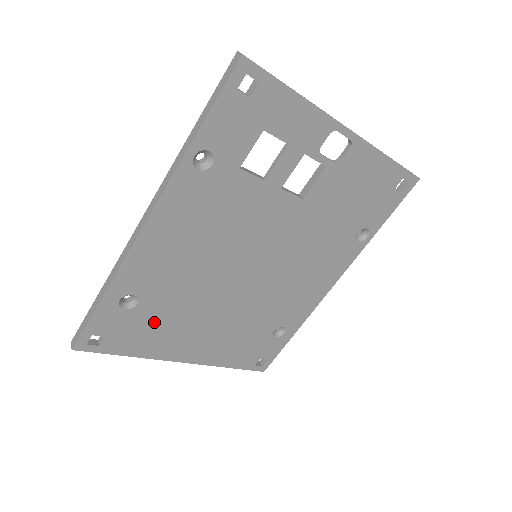
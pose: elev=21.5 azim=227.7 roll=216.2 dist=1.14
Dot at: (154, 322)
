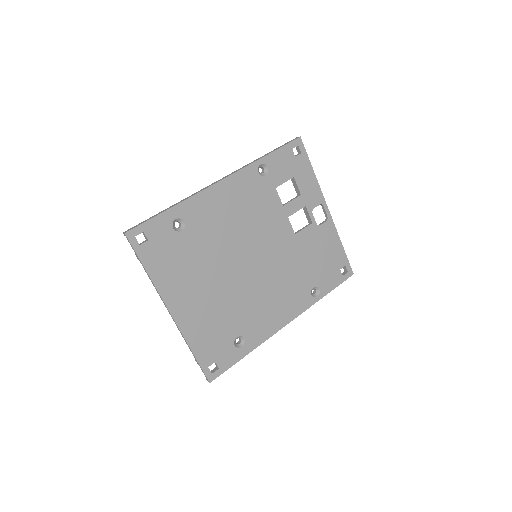
Dot at: (180, 255)
